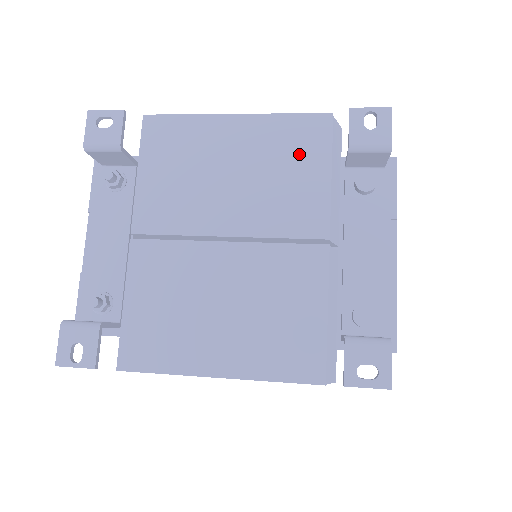
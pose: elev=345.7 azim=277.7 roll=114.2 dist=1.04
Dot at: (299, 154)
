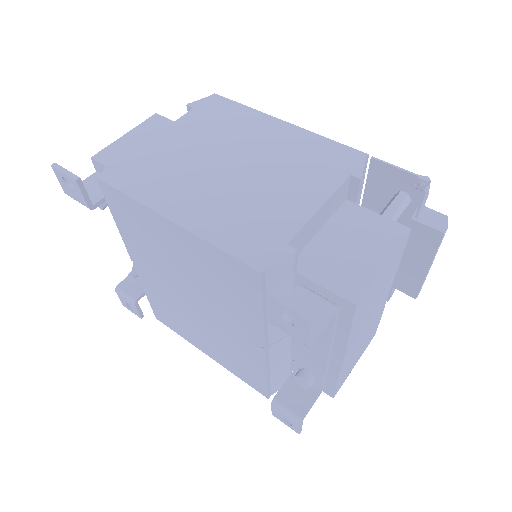
Dot at: (233, 285)
